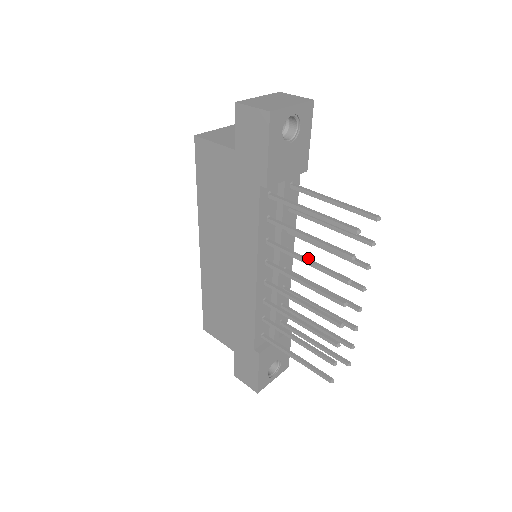
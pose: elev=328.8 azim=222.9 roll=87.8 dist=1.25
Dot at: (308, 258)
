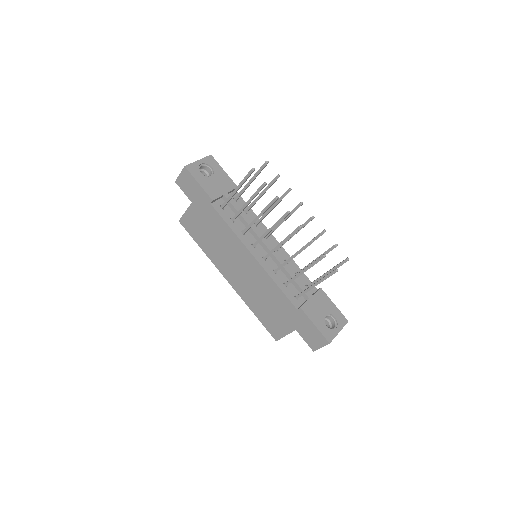
Dot at: (259, 214)
